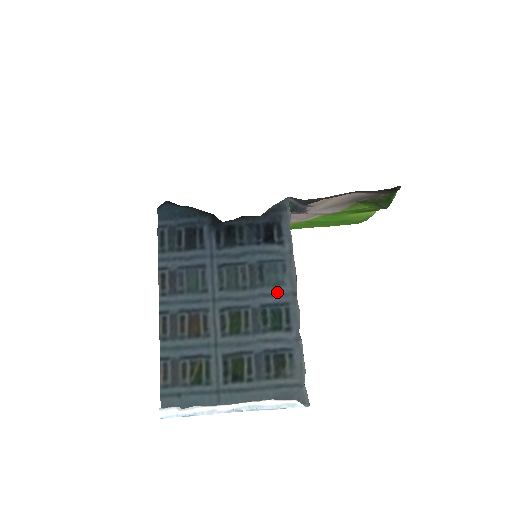
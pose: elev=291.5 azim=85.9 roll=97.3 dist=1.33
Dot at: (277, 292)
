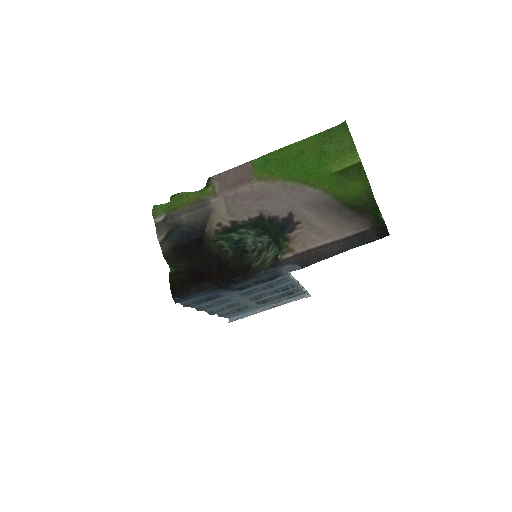
Dot at: (284, 285)
